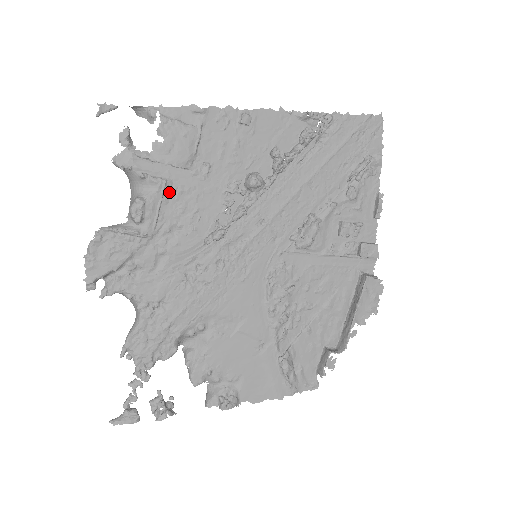
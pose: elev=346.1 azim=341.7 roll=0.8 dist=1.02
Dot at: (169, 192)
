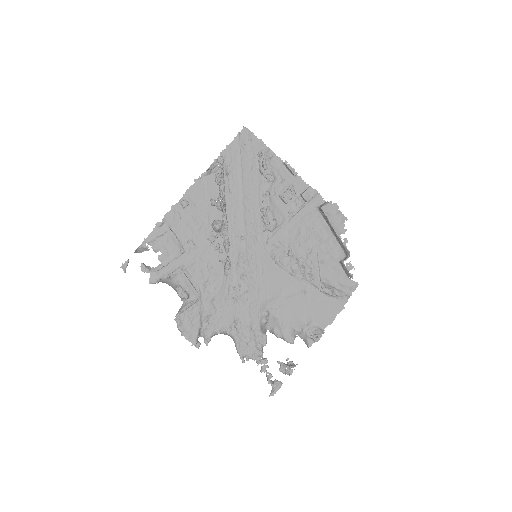
Dot at: (187, 271)
